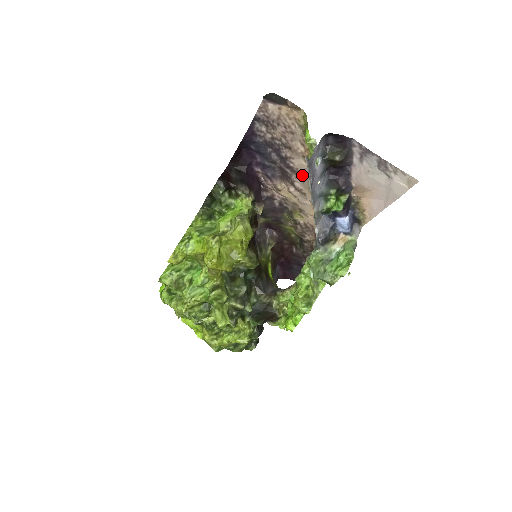
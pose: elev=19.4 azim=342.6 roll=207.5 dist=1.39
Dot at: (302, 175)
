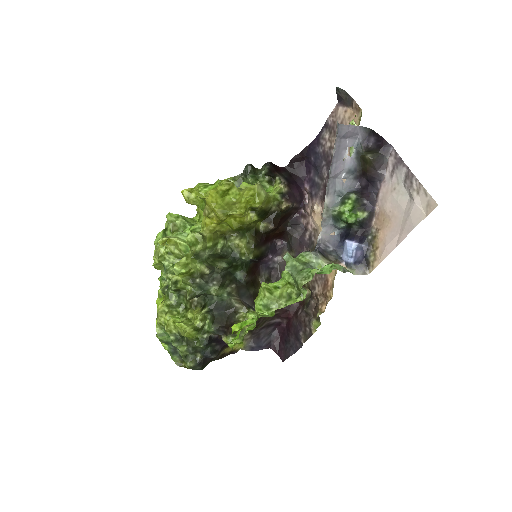
Dot at: occluded
